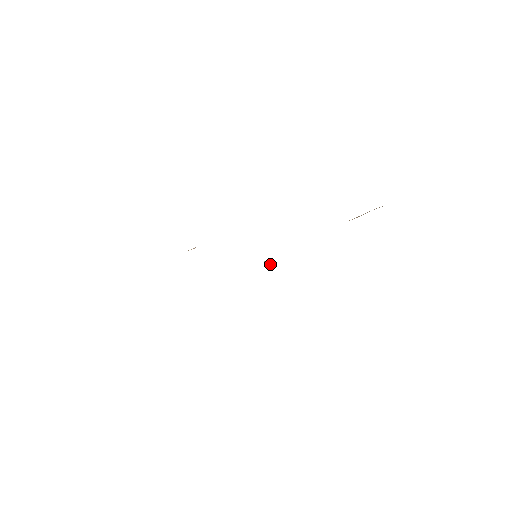
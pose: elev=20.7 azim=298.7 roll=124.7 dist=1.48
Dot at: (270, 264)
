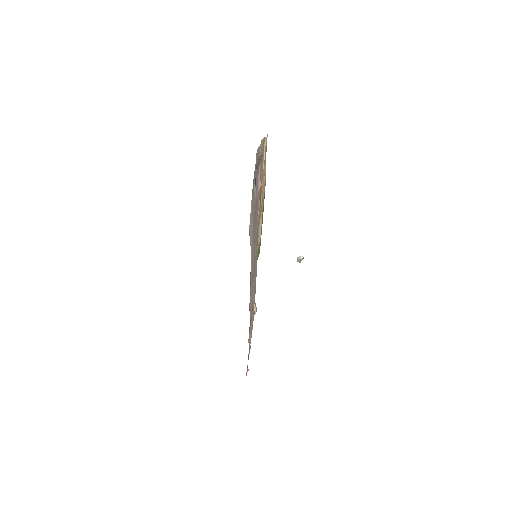
Dot at: (301, 257)
